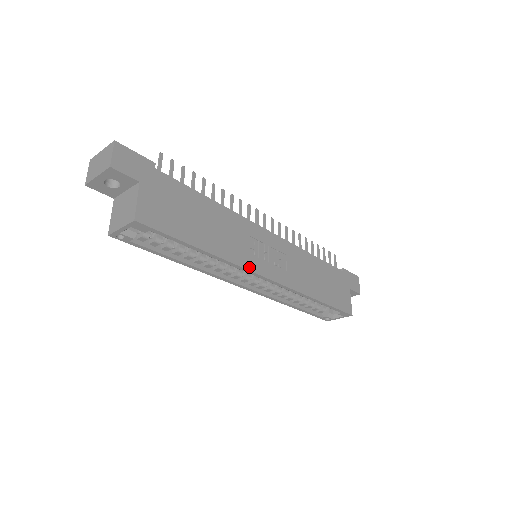
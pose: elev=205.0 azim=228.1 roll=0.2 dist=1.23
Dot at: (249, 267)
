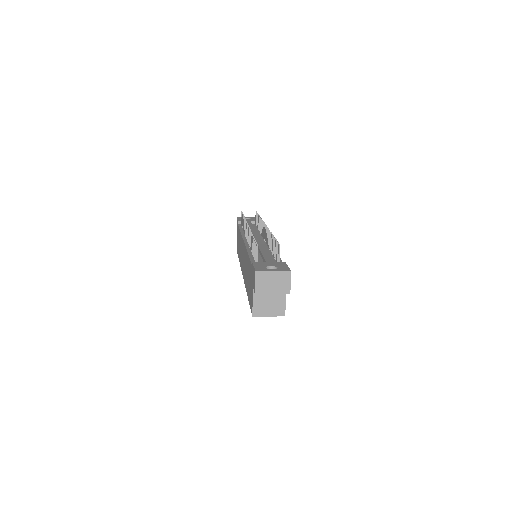
Dot at: occluded
